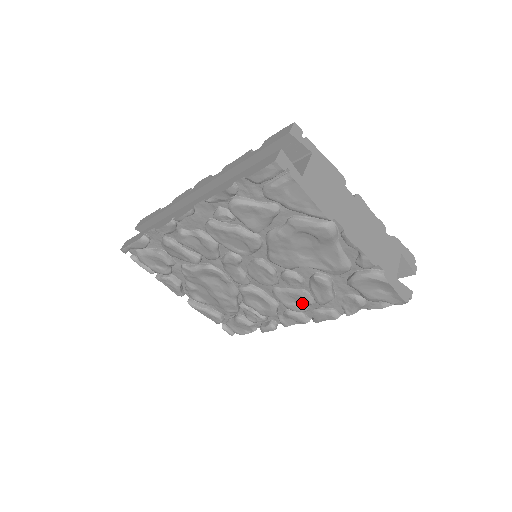
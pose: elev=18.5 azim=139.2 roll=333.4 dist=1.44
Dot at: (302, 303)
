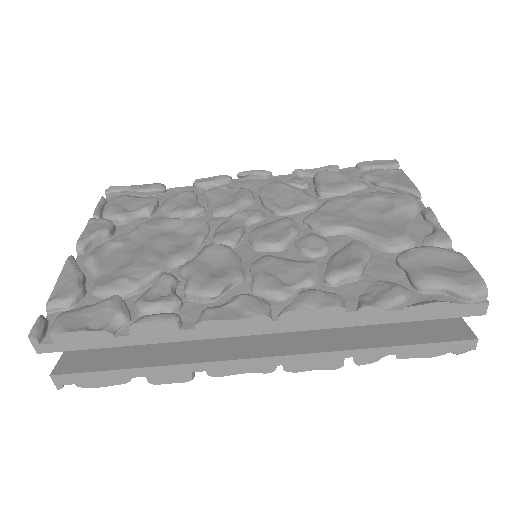
Dot at: (292, 280)
